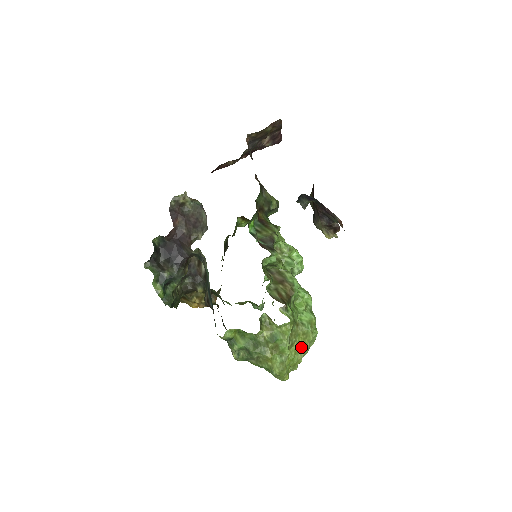
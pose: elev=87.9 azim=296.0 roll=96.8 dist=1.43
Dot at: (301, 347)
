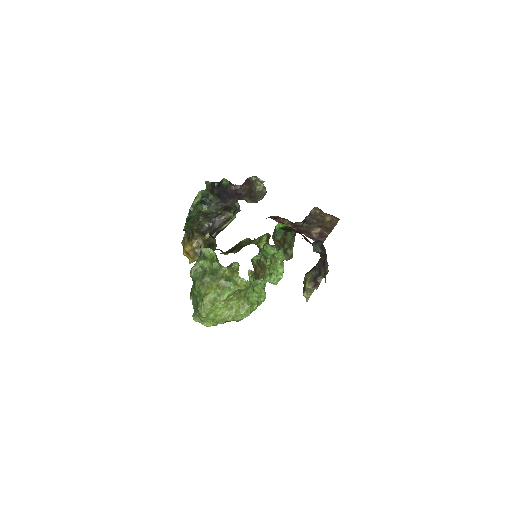
Dot at: (233, 308)
